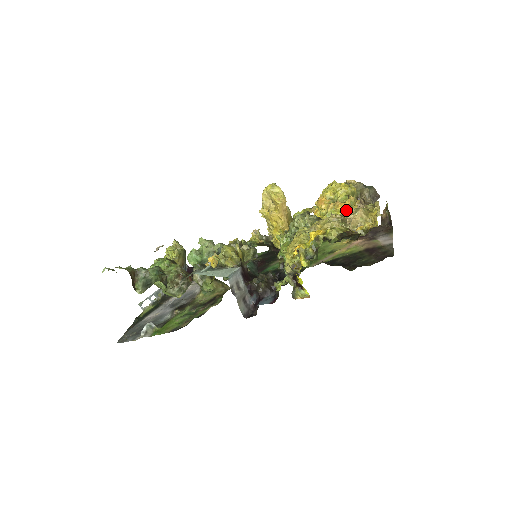
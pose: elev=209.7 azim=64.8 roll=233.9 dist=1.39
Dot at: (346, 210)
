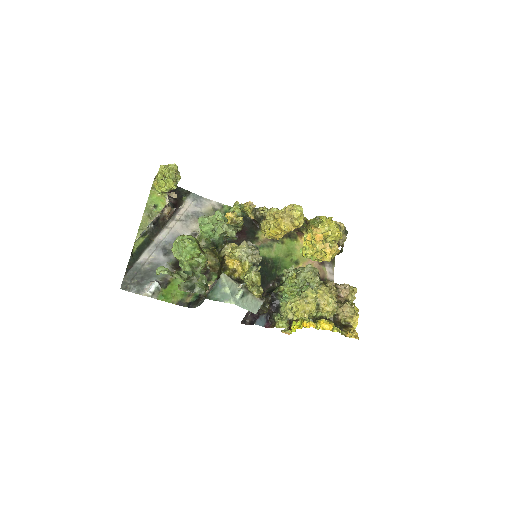
Dot at: (330, 259)
